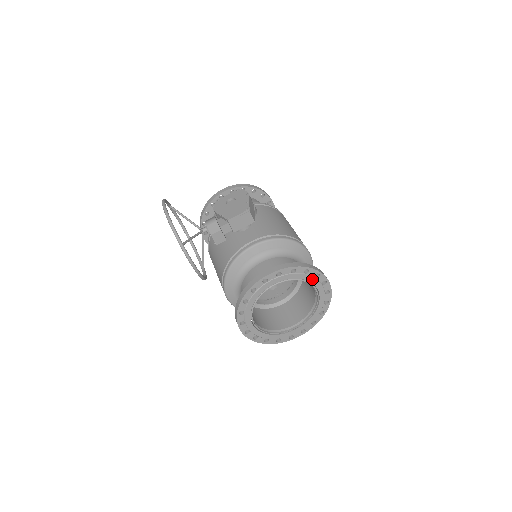
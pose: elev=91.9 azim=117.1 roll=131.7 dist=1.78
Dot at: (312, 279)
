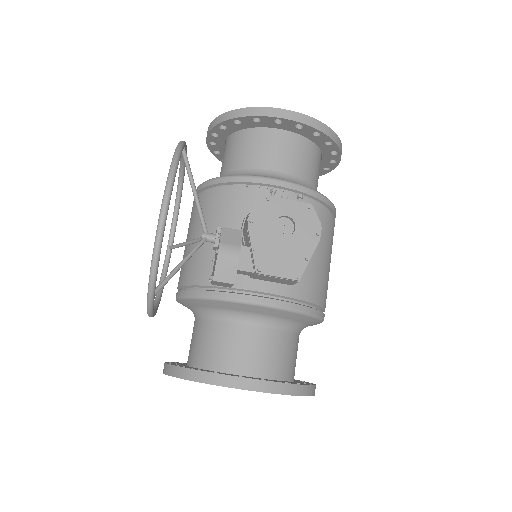
Dot at: occluded
